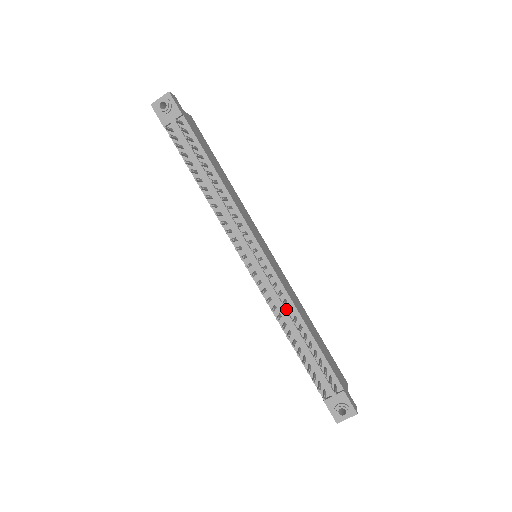
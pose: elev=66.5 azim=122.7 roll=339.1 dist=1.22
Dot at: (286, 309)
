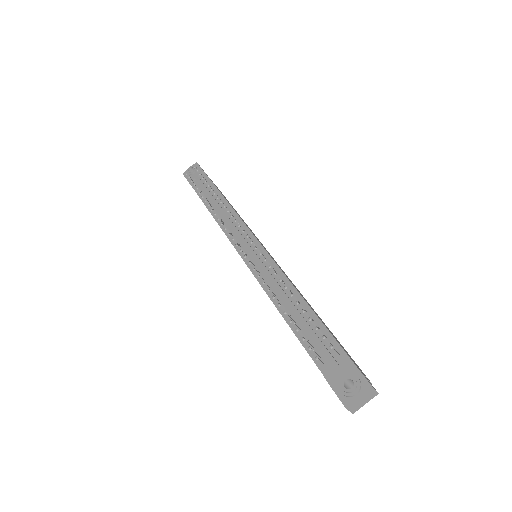
Dot at: (279, 285)
